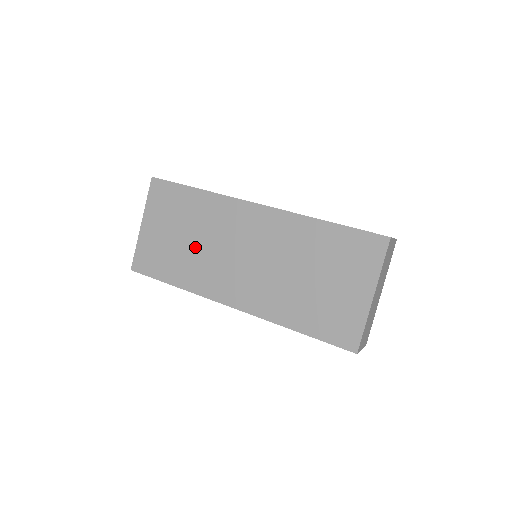
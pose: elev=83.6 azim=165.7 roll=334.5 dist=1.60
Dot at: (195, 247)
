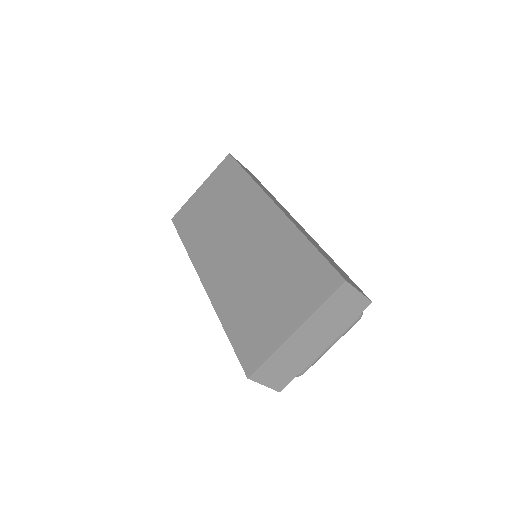
Dot at: (215, 220)
